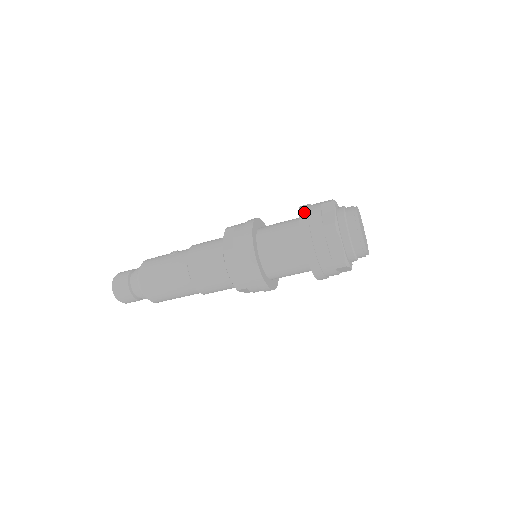
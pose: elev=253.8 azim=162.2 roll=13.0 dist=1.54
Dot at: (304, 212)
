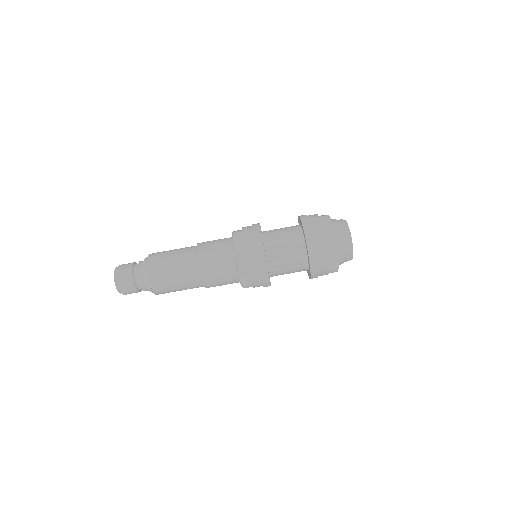
Dot at: (308, 228)
